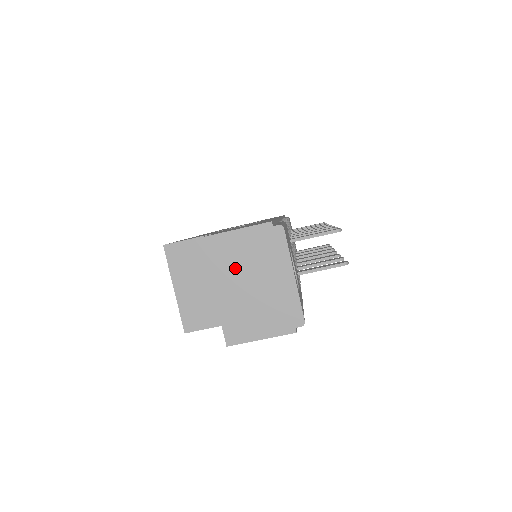
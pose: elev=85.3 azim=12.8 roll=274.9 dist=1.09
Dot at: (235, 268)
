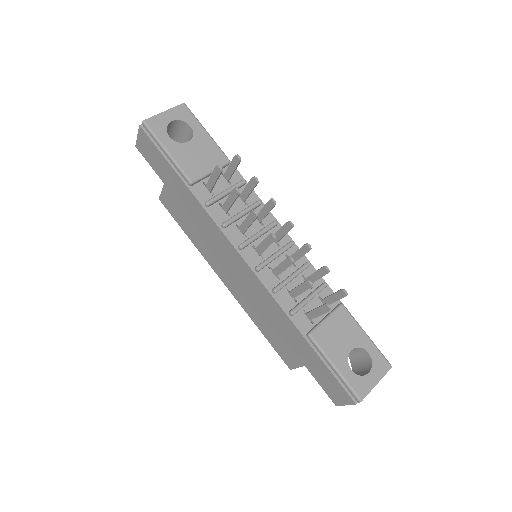
Dot at: occluded
